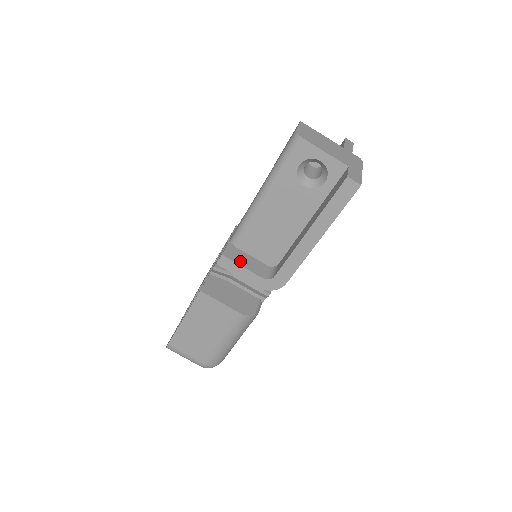
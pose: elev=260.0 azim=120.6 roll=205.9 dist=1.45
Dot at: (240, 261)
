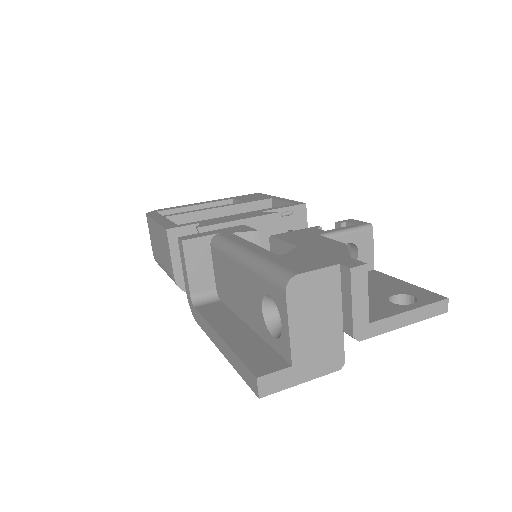
Dot at: (192, 261)
